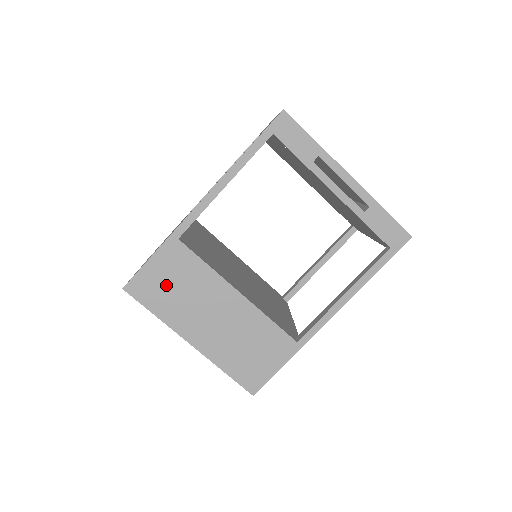
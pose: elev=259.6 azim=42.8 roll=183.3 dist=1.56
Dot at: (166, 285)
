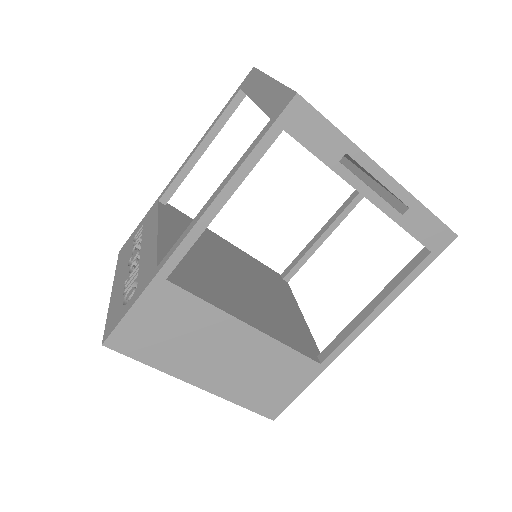
Dot at: (158, 332)
